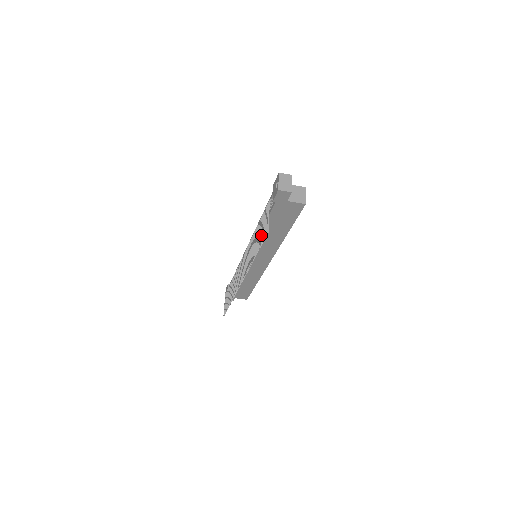
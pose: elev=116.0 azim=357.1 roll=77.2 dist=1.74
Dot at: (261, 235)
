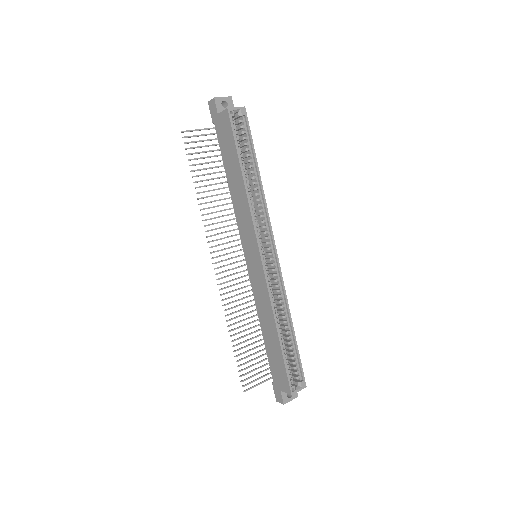
Dot at: (199, 158)
